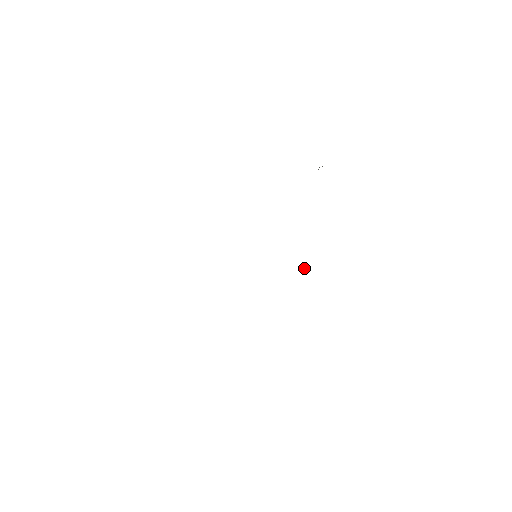
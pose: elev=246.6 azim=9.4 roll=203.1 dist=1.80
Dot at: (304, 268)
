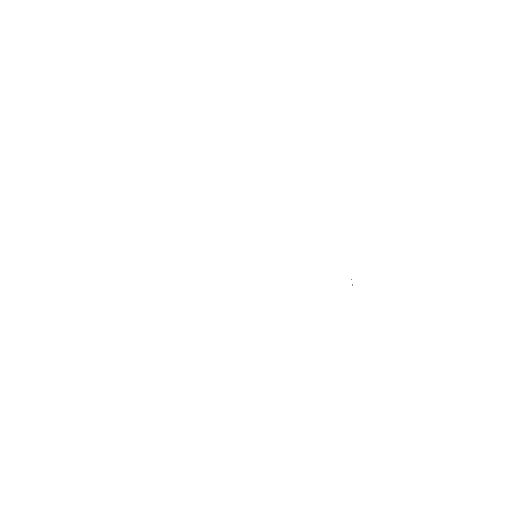
Dot at: (352, 285)
